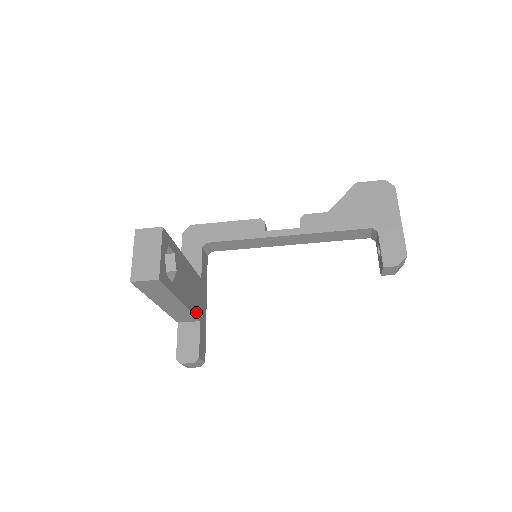
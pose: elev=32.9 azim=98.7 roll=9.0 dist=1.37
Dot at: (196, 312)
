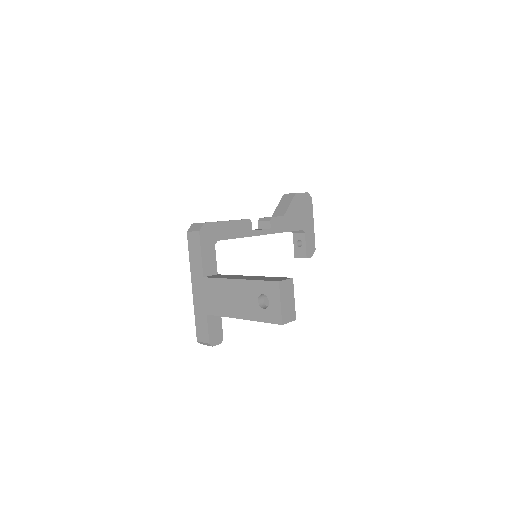
Dot at: occluded
